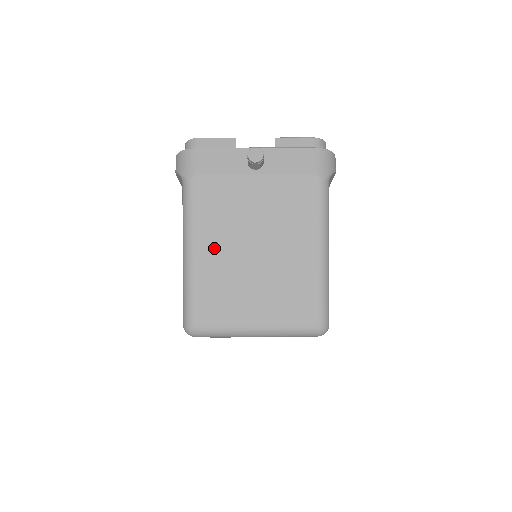
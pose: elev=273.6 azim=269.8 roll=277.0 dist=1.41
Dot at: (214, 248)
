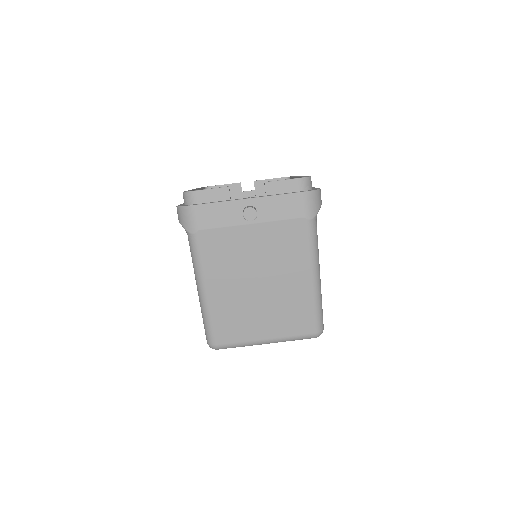
Dot at: (224, 287)
